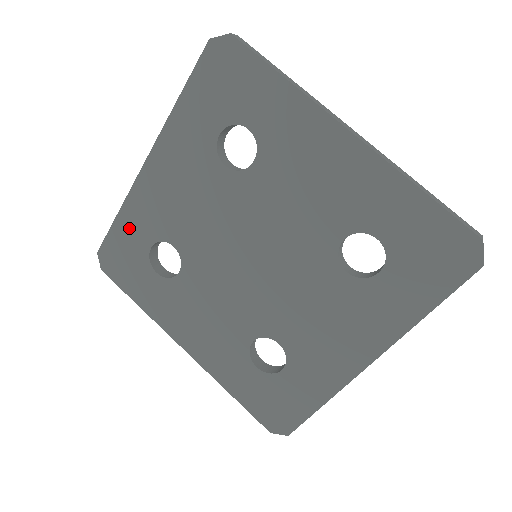
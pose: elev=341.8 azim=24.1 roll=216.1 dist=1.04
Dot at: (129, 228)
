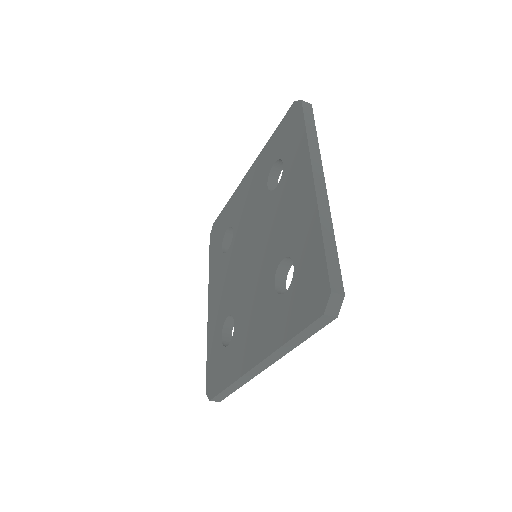
Dot at: (227, 213)
